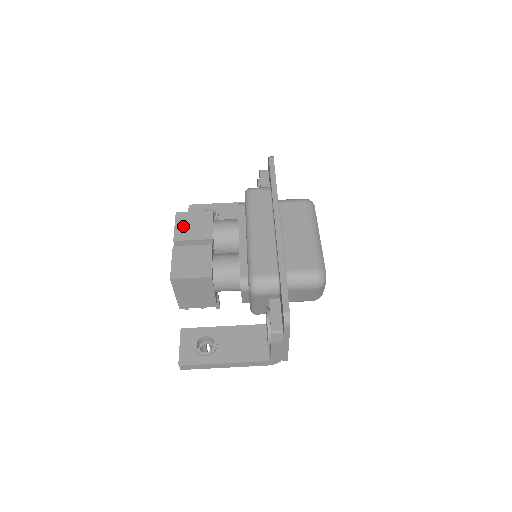
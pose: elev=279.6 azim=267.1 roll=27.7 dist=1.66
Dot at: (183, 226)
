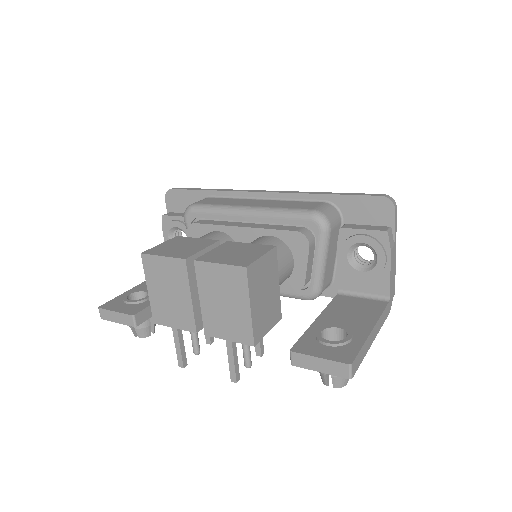
Dot at: (171, 251)
